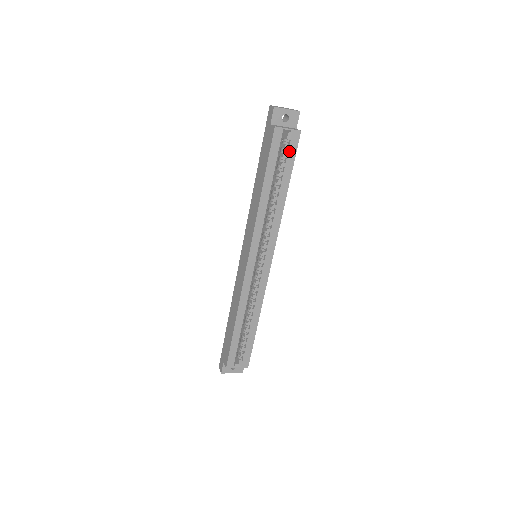
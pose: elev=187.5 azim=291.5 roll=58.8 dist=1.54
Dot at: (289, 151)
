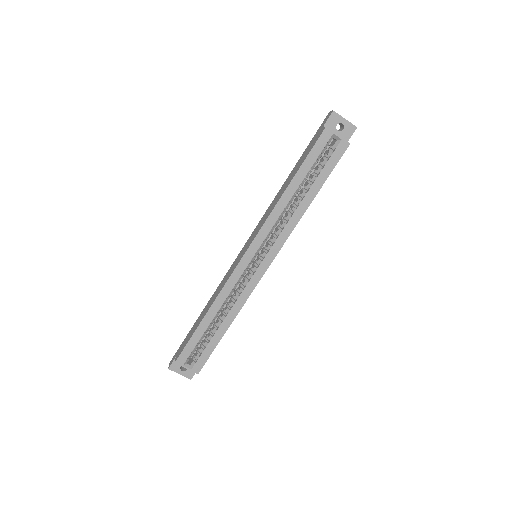
Dot at: (331, 158)
